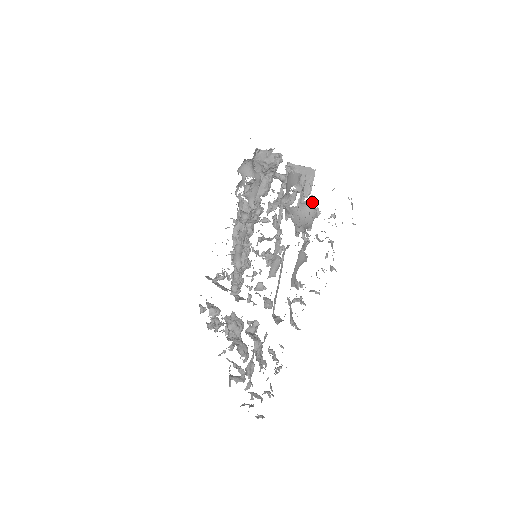
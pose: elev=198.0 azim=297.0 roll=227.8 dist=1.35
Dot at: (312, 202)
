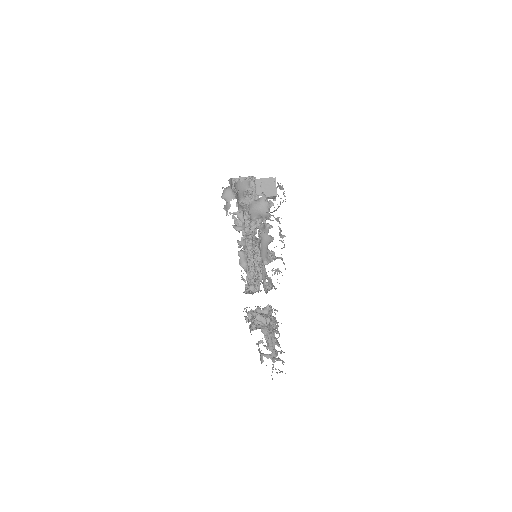
Dot at: (263, 197)
